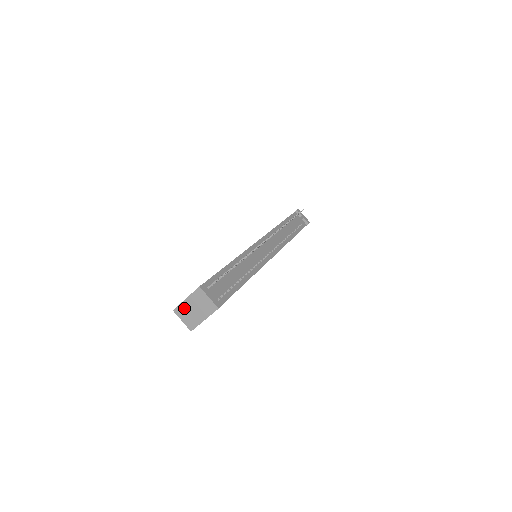
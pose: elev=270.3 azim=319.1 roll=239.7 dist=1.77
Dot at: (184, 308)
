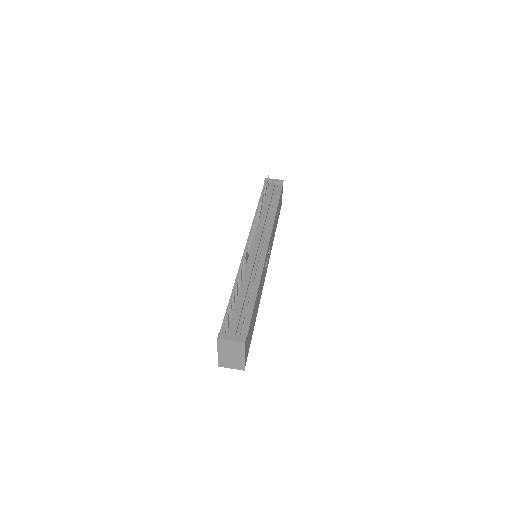
Dot at: (223, 360)
